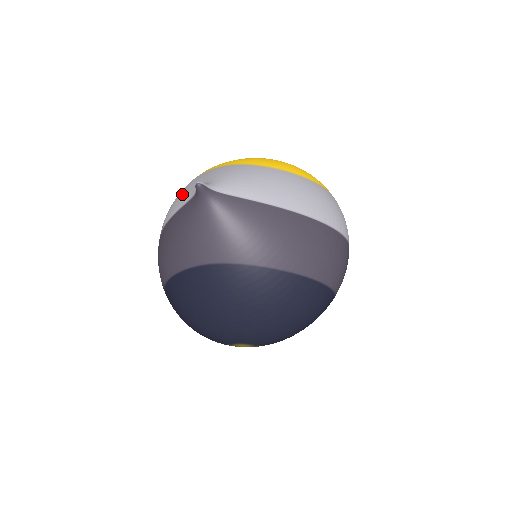
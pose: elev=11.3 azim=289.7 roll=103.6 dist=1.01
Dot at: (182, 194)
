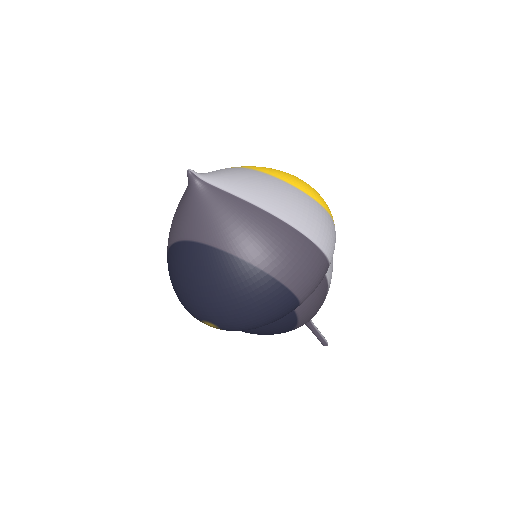
Dot at: occluded
